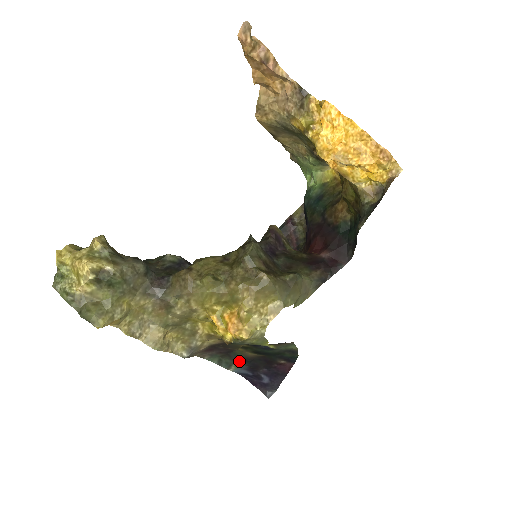
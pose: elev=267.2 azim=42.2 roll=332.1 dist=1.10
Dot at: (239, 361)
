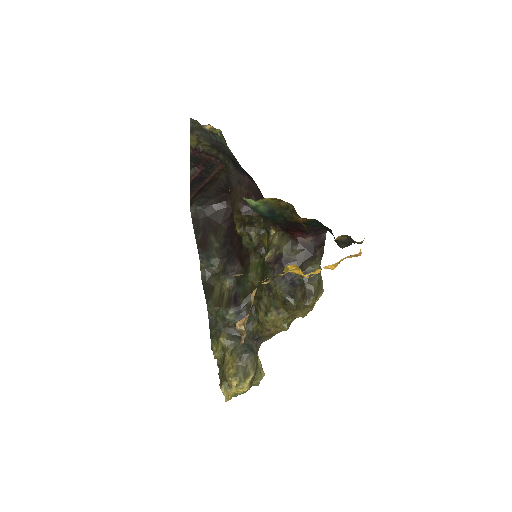
Dot at: occluded
